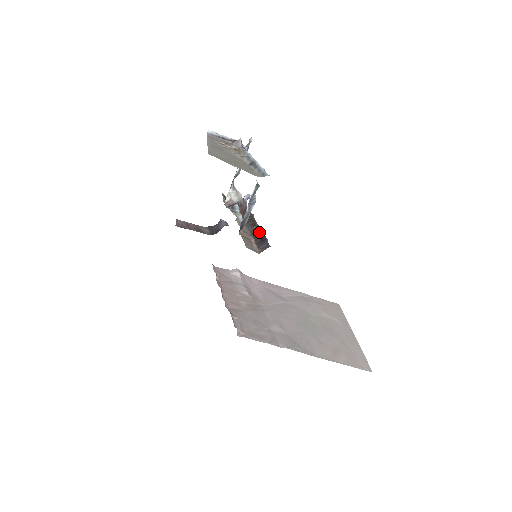
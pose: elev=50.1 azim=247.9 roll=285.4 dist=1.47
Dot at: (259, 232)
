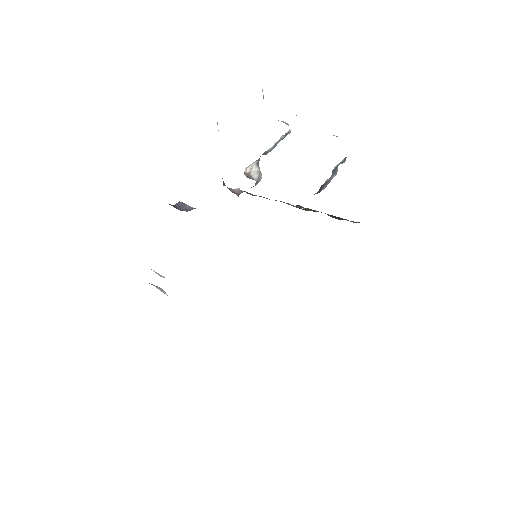
Dot at: occluded
